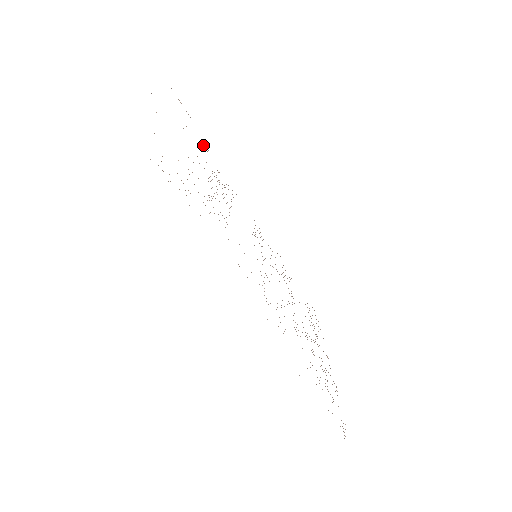
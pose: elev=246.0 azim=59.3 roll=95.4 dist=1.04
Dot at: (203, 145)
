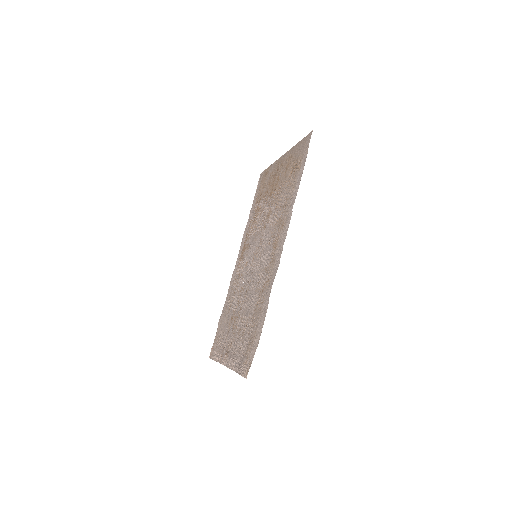
Dot at: (255, 205)
